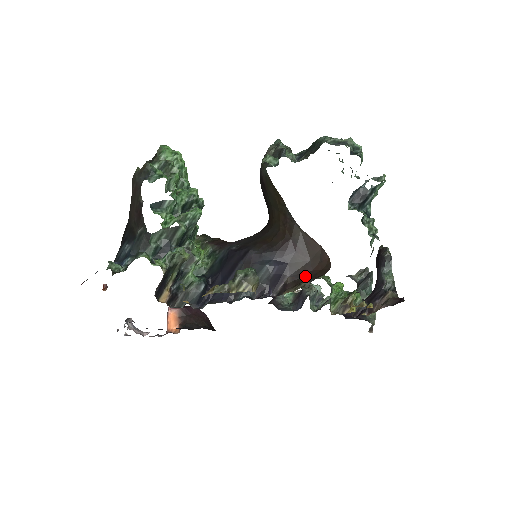
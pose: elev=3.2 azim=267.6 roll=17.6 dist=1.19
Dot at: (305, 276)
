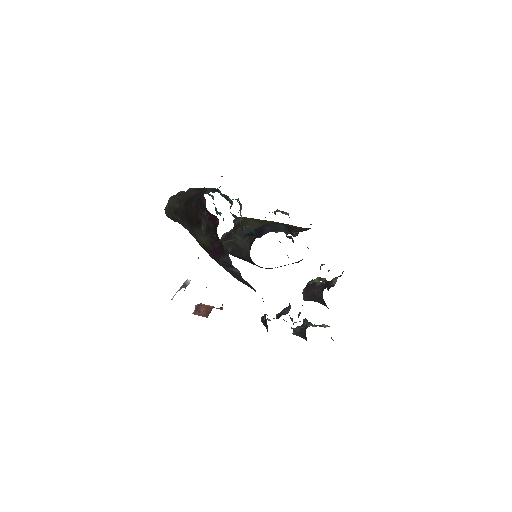
Dot at: (302, 231)
